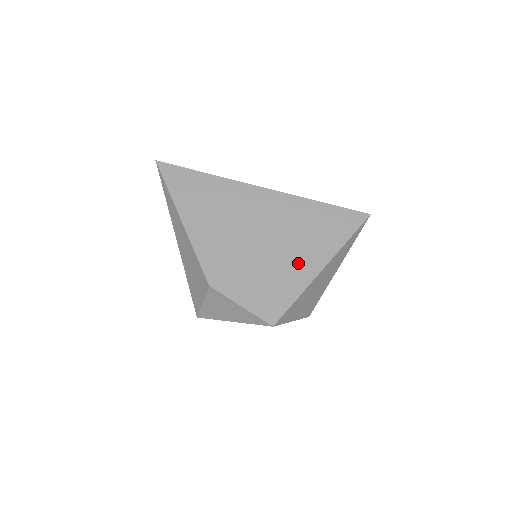
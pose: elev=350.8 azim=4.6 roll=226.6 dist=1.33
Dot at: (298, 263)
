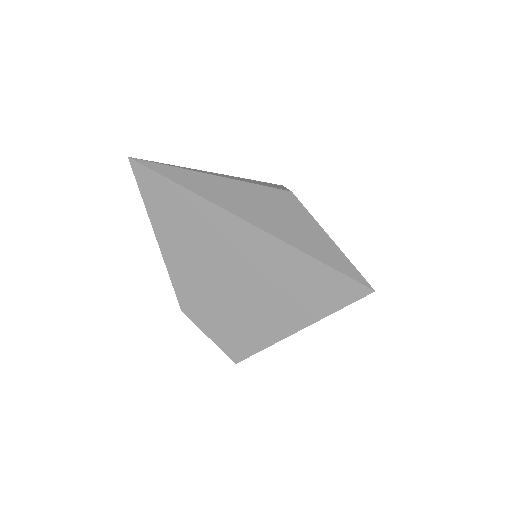
Dot at: (271, 318)
